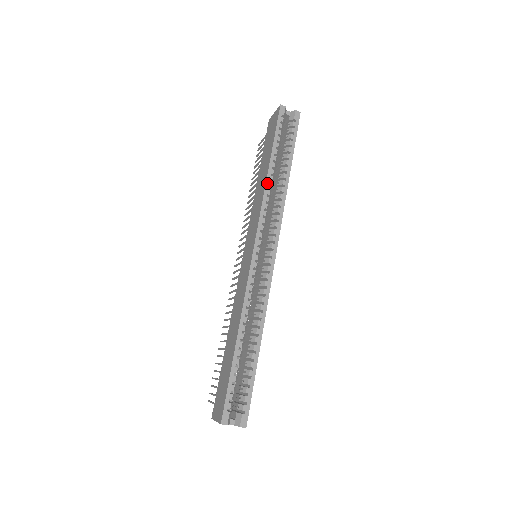
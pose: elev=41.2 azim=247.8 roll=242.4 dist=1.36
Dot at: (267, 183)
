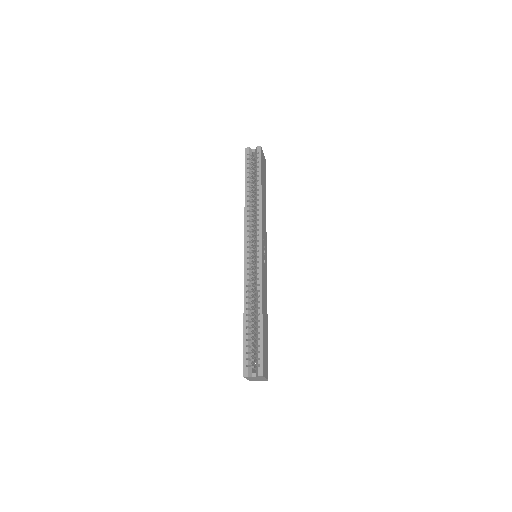
Dot at: (245, 203)
